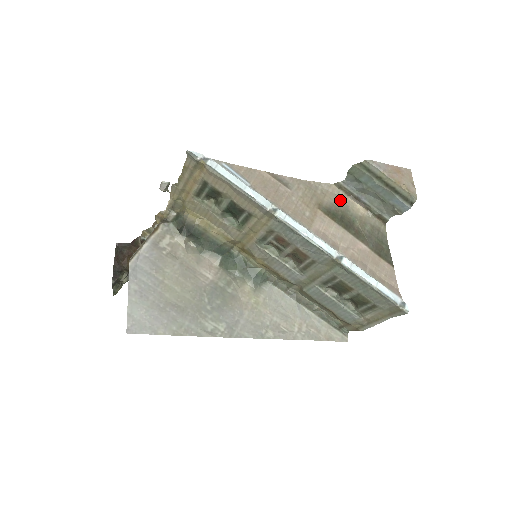
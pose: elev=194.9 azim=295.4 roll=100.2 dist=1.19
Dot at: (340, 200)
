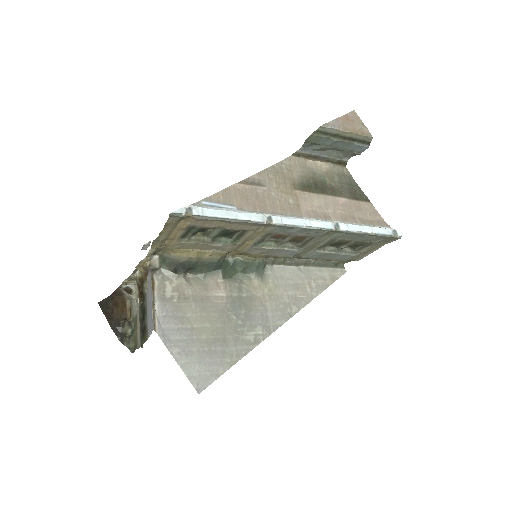
Dot at: (304, 167)
